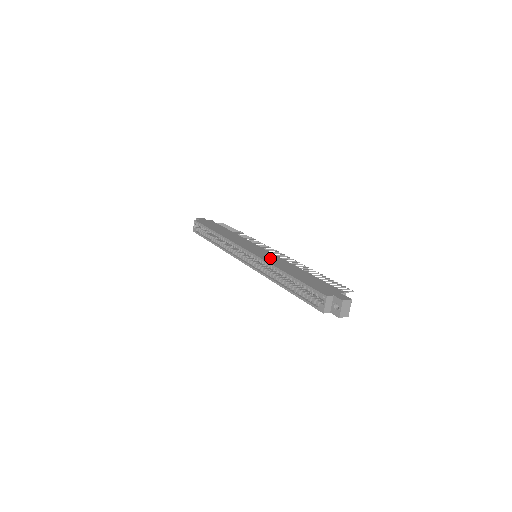
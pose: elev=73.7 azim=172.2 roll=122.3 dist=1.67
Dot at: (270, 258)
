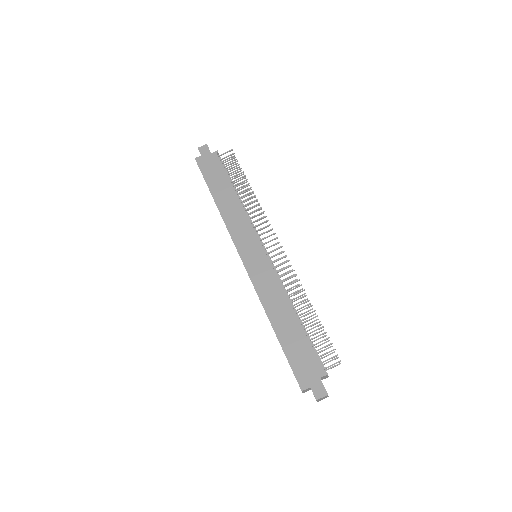
Dot at: (264, 283)
